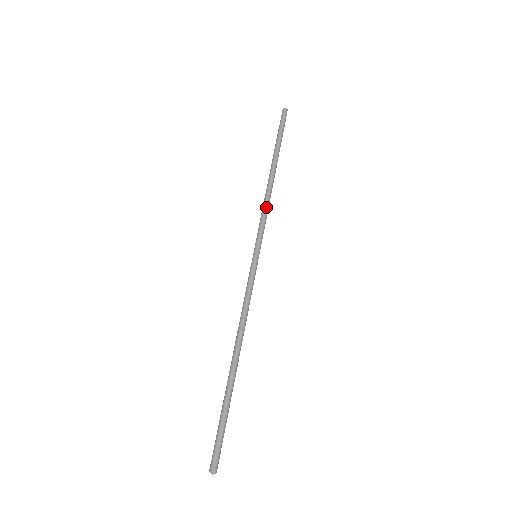
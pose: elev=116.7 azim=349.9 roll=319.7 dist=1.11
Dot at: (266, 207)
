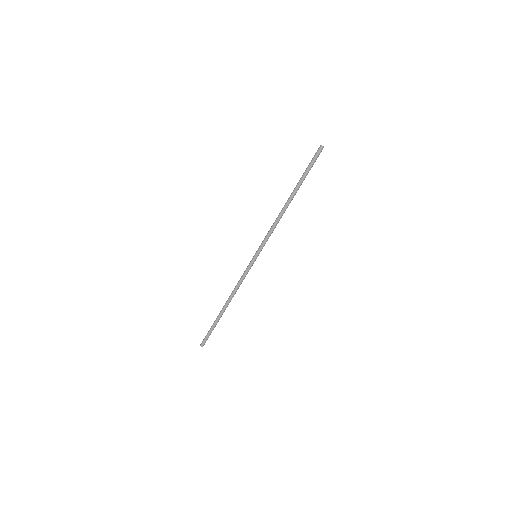
Dot at: (274, 228)
